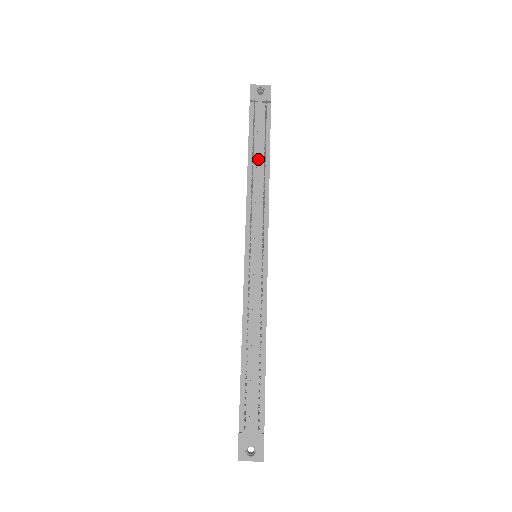
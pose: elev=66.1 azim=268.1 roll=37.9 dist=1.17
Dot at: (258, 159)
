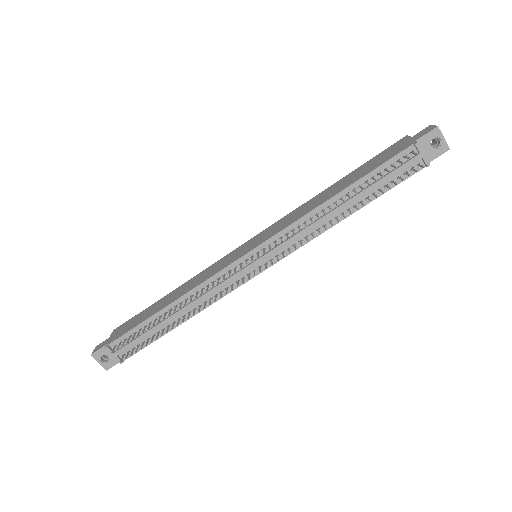
Dot at: (350, 201)
